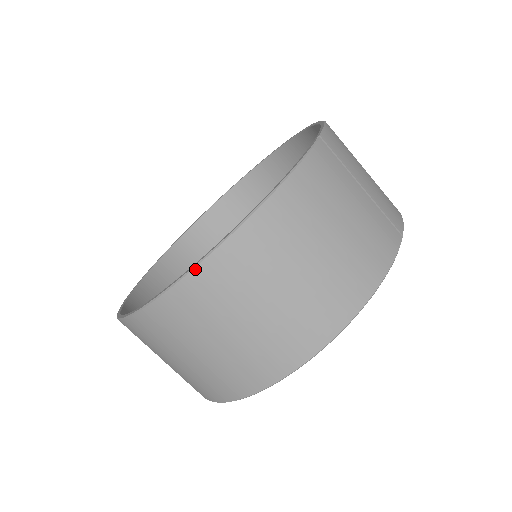
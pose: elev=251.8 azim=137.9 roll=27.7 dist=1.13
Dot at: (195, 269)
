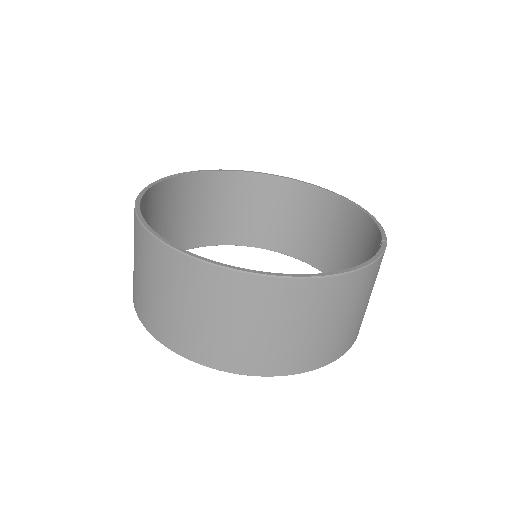
Dot at: (290, 279)
